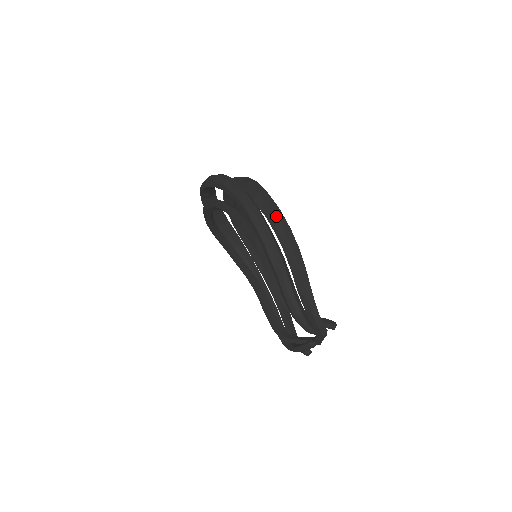
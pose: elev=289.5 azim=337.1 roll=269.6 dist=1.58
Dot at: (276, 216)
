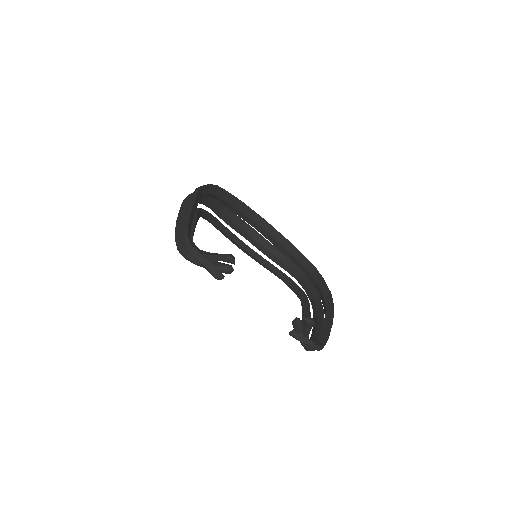
Dot at: (195, 190)
